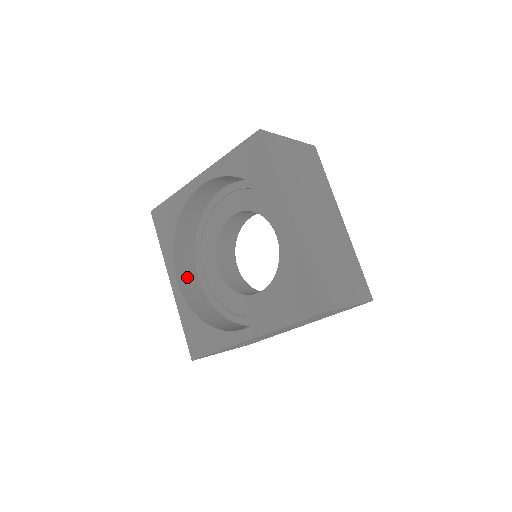
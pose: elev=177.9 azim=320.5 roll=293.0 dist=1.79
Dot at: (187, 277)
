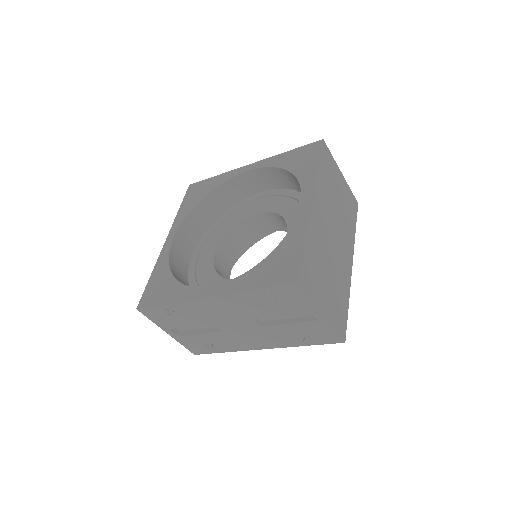
Dot at: (183, 246)
